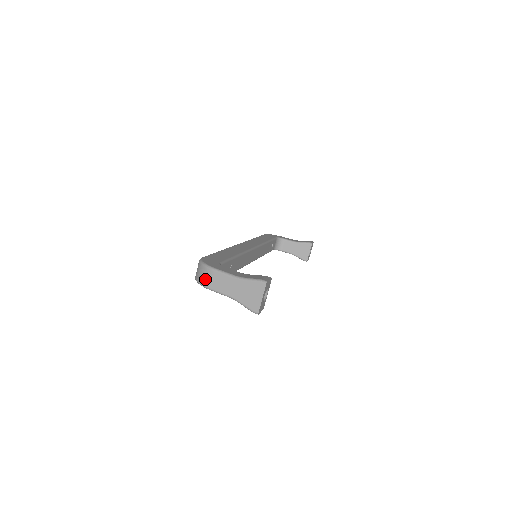
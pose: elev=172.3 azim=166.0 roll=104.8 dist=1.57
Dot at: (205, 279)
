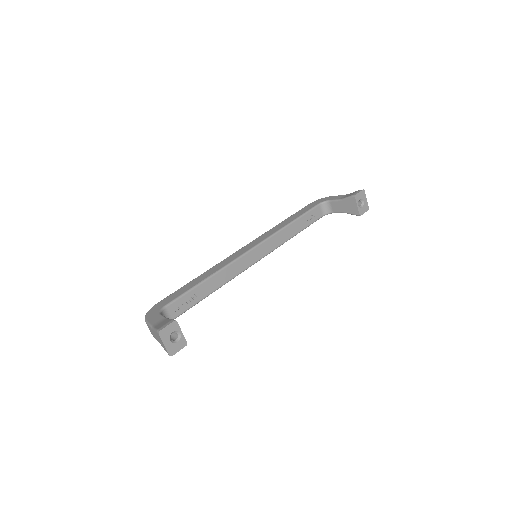
Dot at: occluded
